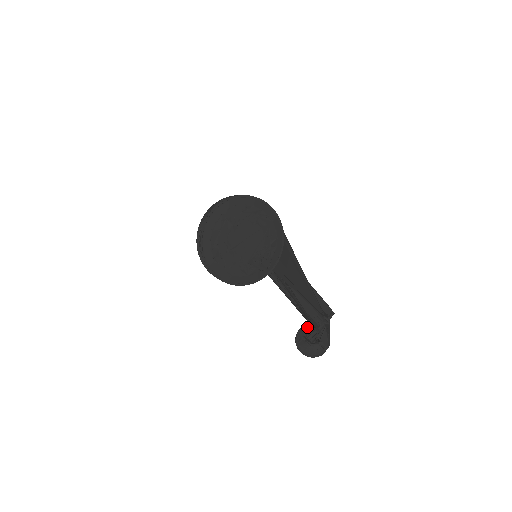
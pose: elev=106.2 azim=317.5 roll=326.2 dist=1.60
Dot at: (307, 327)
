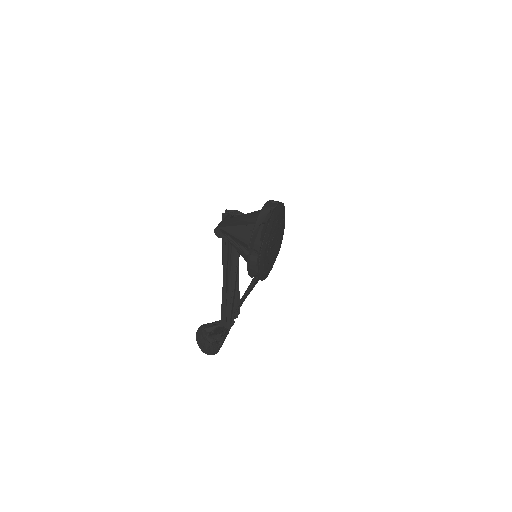
Dot at: (206, 327)
